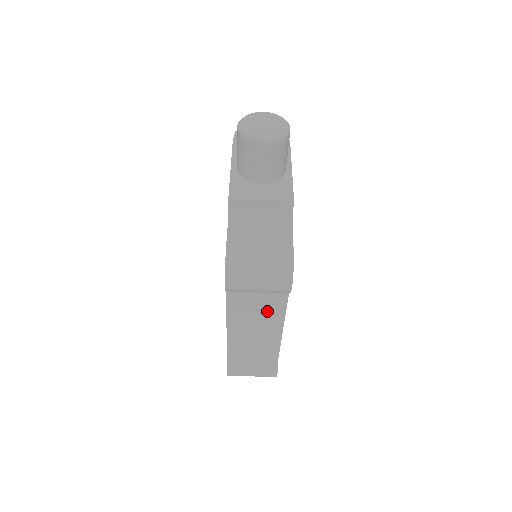
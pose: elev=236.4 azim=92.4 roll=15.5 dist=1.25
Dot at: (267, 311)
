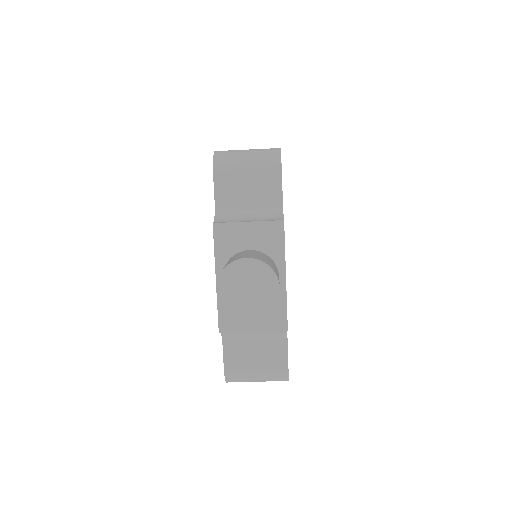
Dot at: occluded
